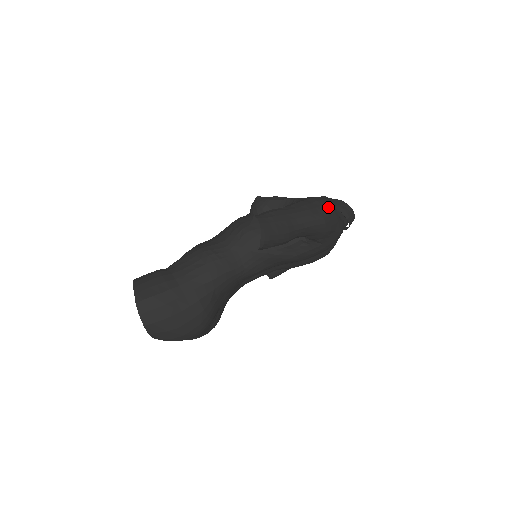
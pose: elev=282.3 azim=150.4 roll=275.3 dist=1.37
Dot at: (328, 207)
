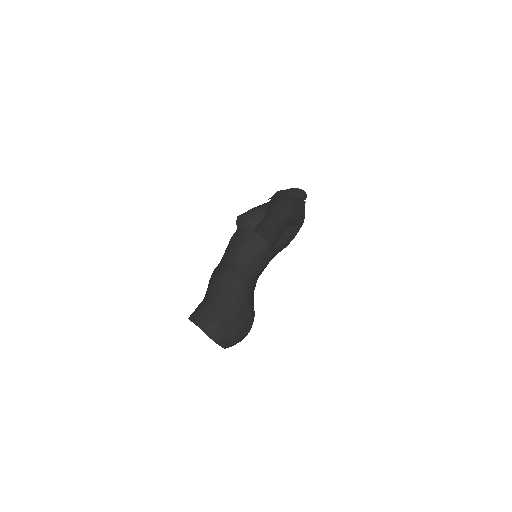
Dot at: (291, 199)
